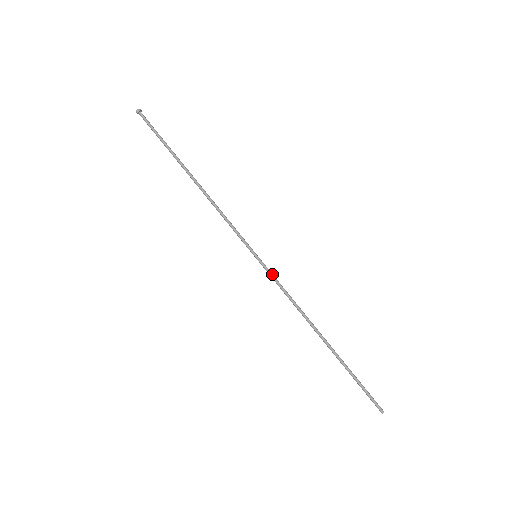
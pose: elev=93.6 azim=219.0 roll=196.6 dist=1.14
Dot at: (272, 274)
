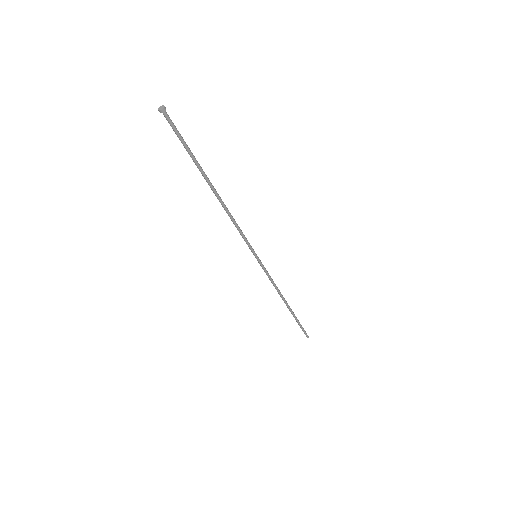
Dot at: (265, 269)
